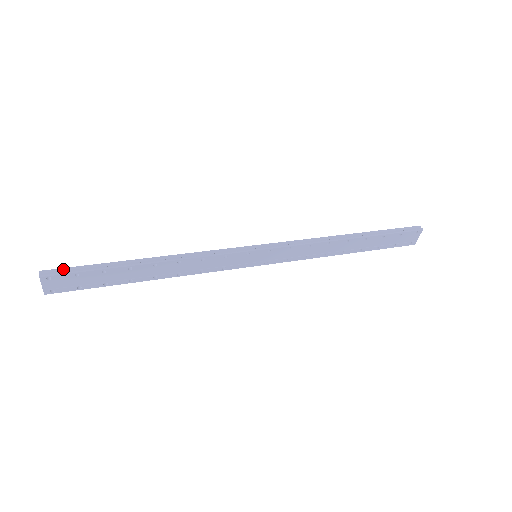
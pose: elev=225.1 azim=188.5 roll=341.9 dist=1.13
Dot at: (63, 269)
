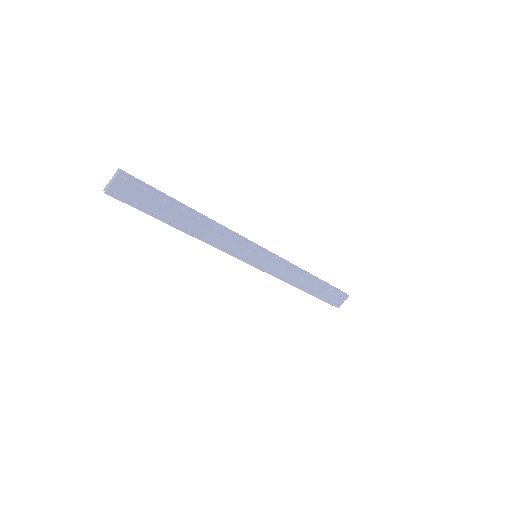
Dot at: (136, 179)
